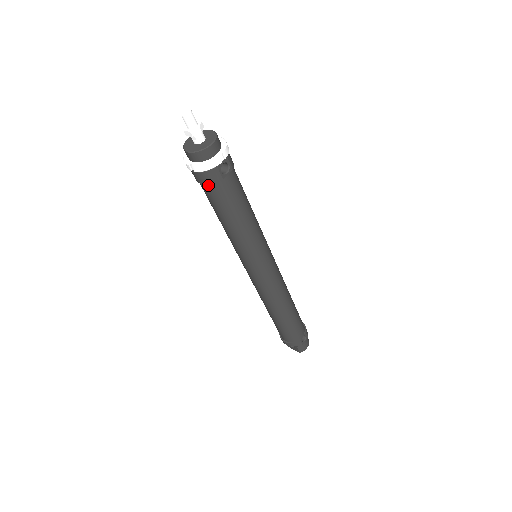
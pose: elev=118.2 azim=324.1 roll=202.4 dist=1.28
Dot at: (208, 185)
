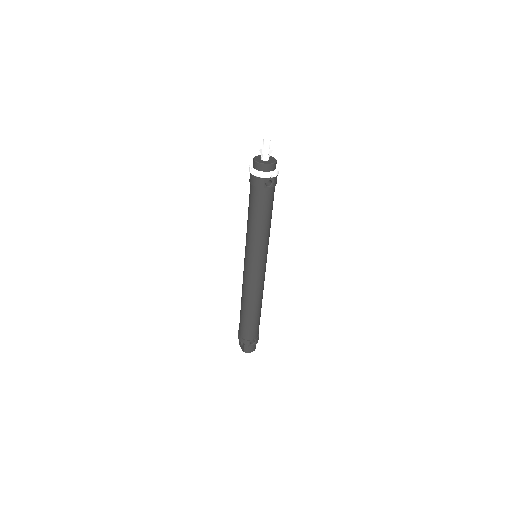
Dot at: (254, 187)
